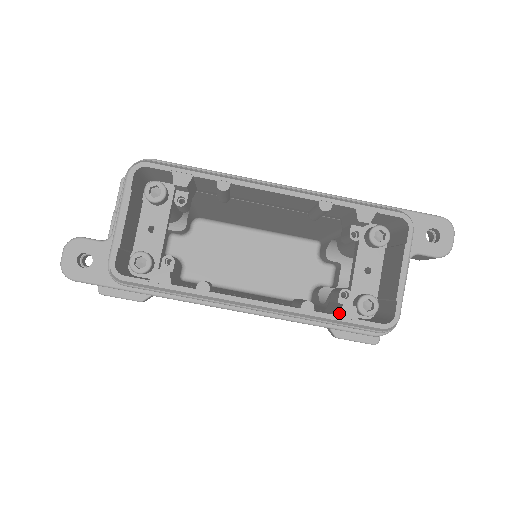
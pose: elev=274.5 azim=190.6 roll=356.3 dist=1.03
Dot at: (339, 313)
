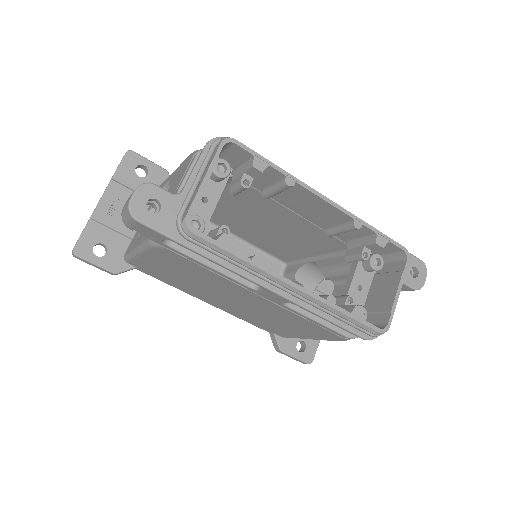
Dot at: (352, 311)
